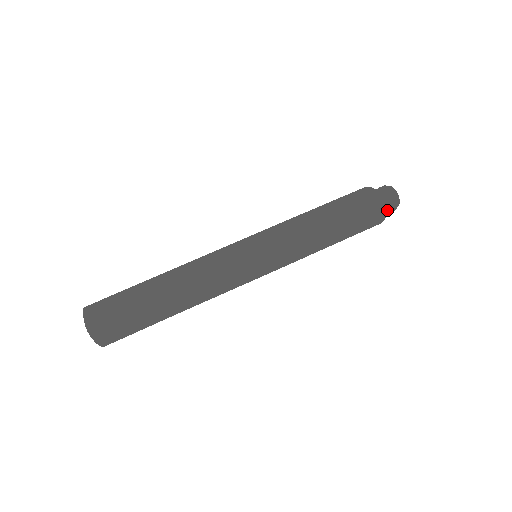
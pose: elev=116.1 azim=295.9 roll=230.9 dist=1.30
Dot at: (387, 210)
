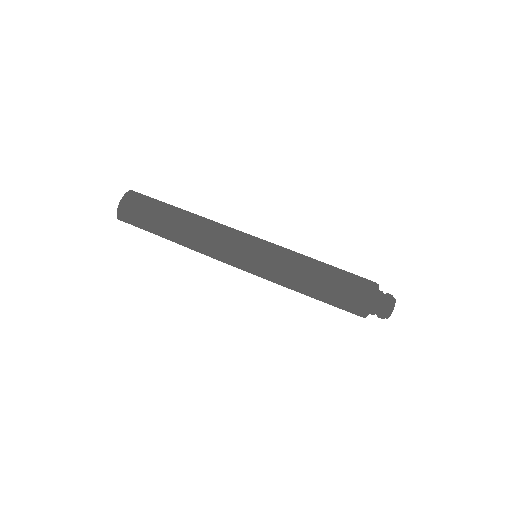
Dot at: (379, 304)
